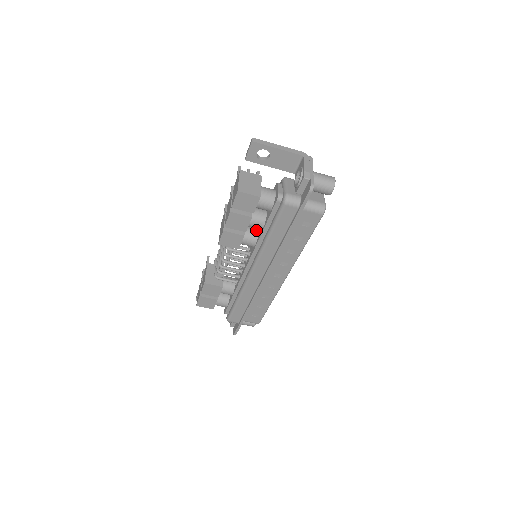
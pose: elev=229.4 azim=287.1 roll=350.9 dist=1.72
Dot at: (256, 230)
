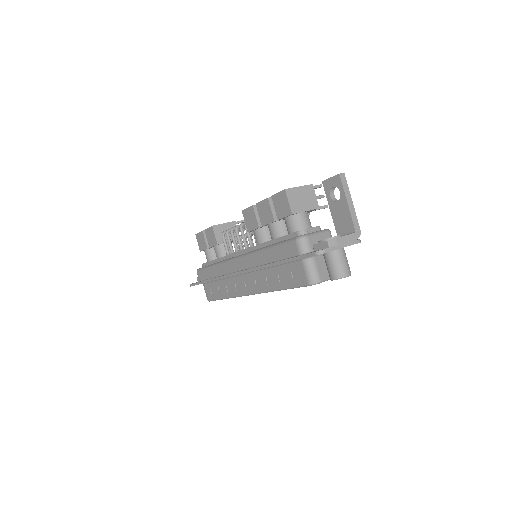
Dot at: occluded
